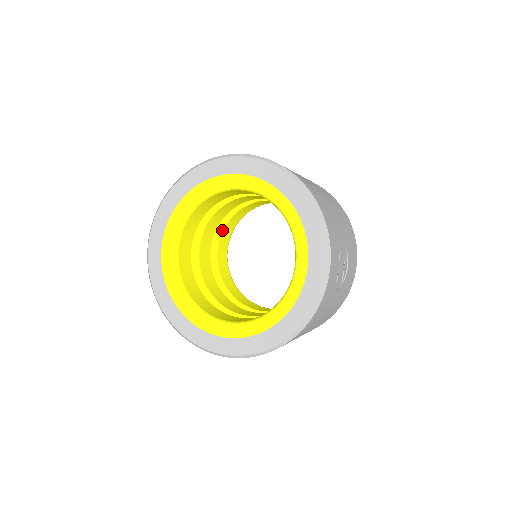
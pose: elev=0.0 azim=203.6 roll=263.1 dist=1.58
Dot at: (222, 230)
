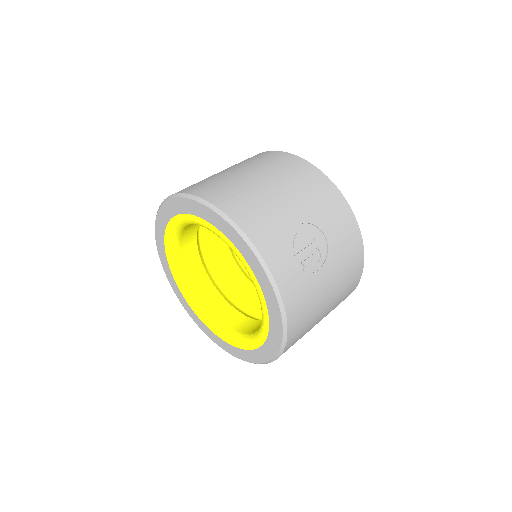
Dot at: occluded
